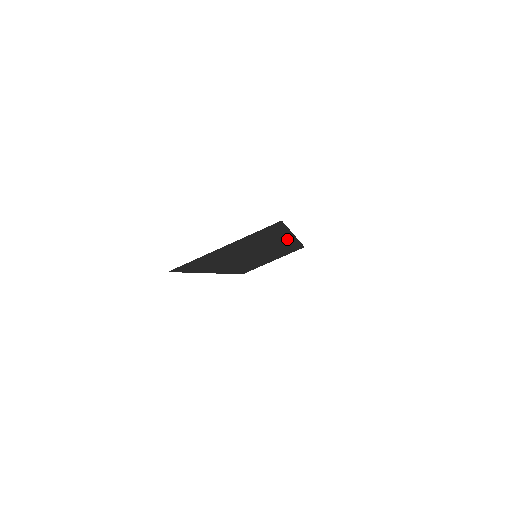
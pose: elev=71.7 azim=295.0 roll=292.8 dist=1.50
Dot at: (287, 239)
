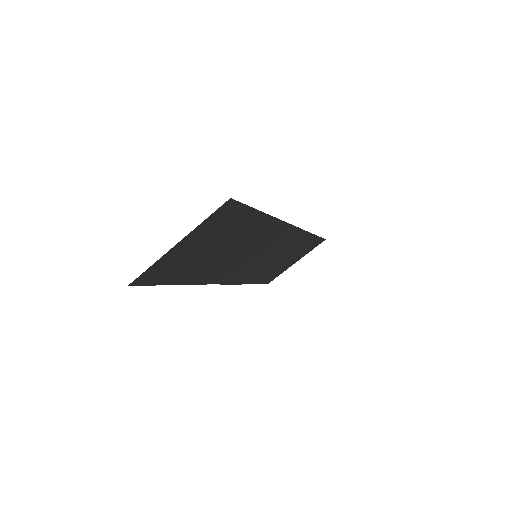
Dot at: (280, 228)
